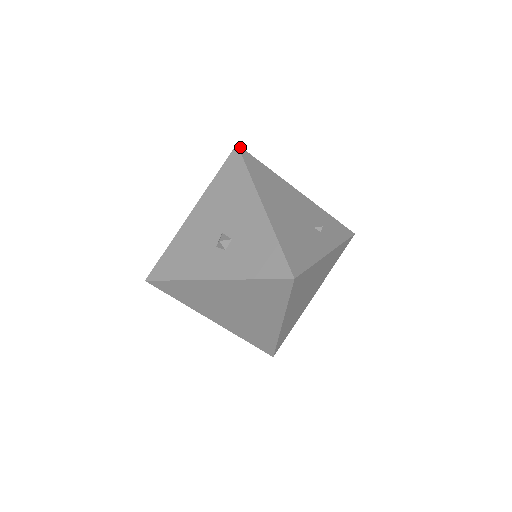
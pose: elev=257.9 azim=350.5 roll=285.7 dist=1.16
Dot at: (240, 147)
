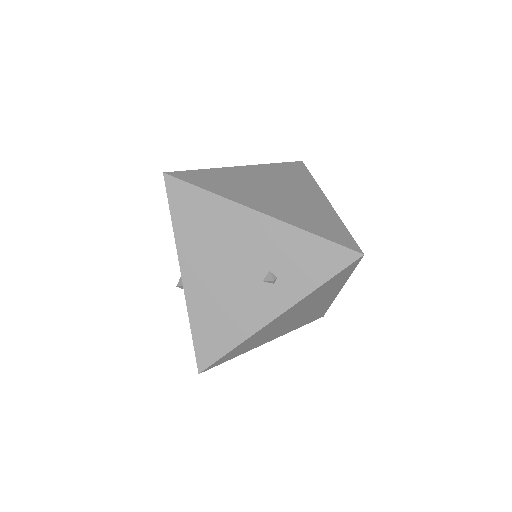
Dot at: (167, 176)
